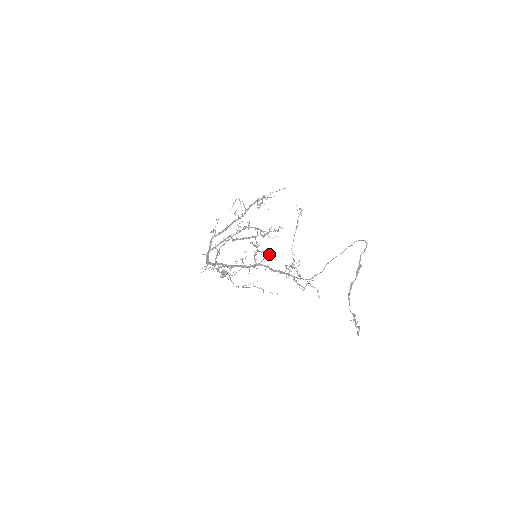
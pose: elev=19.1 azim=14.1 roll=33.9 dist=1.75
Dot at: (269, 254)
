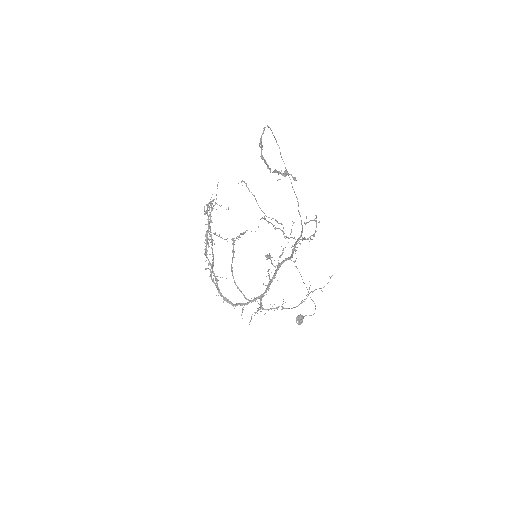
Dot at: (283, 250)
